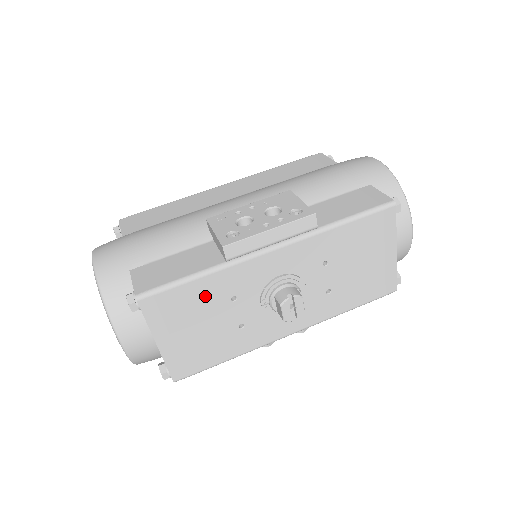
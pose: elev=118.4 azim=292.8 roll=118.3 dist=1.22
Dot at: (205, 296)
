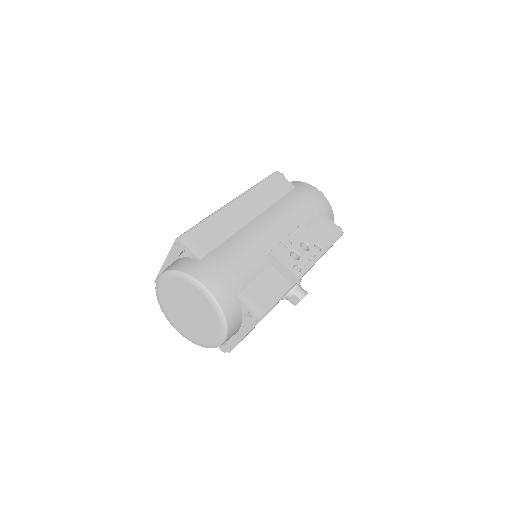
Dot at: occluded
